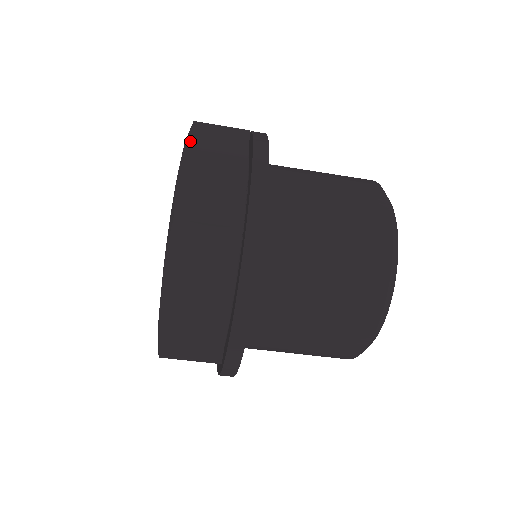
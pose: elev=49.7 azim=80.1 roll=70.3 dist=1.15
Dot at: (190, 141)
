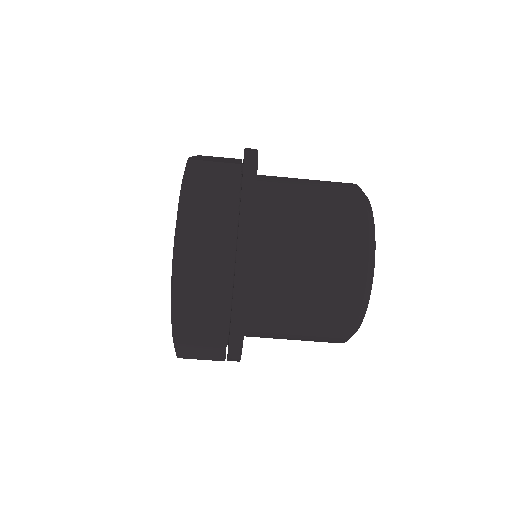
Dot at: occluded
